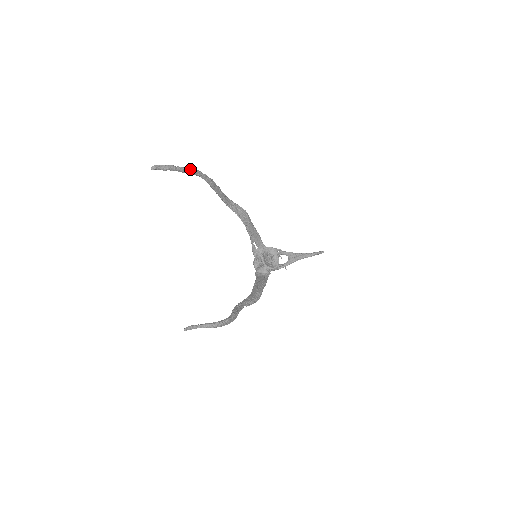
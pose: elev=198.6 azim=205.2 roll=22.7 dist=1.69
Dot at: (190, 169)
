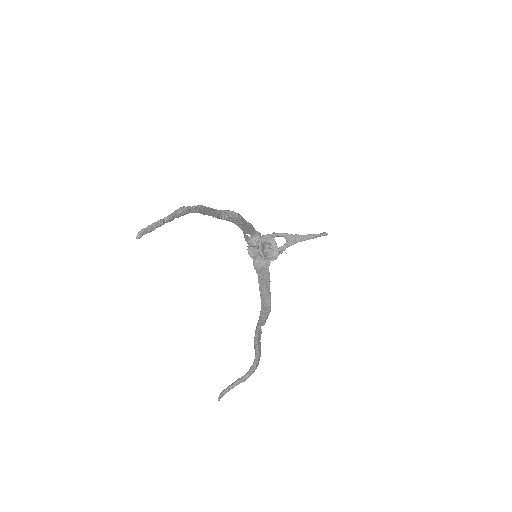
Dot at: (179, 212)
